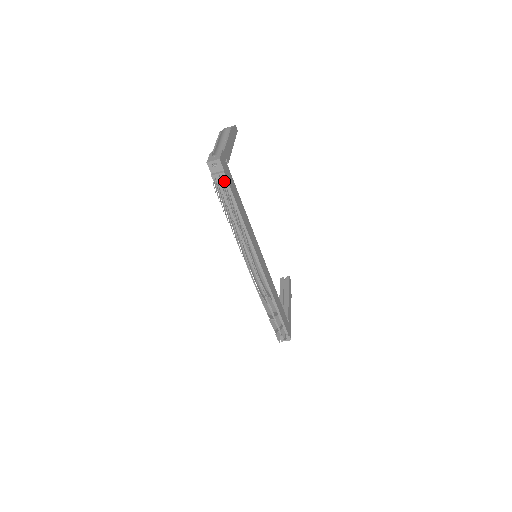
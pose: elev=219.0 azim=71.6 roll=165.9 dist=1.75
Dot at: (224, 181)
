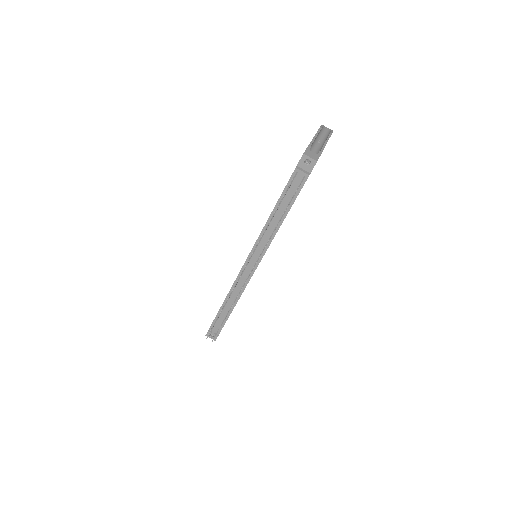
Dot at: occluded
